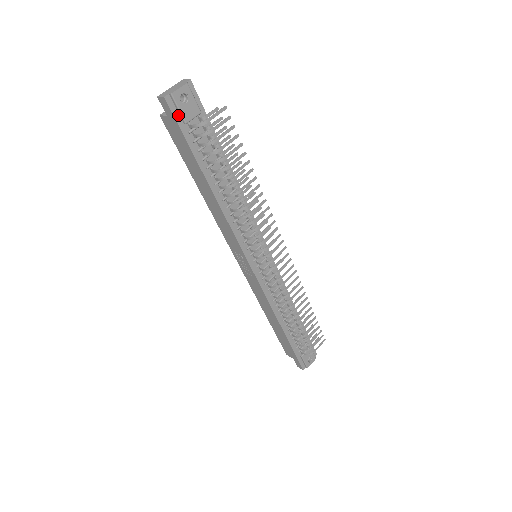
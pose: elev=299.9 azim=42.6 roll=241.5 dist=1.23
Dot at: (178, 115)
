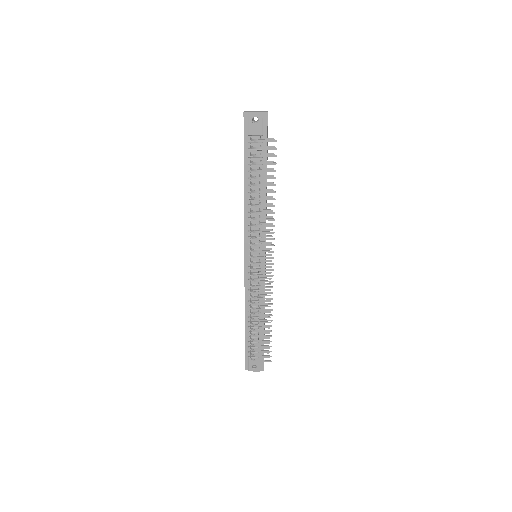
Dot at: (247, 127)
